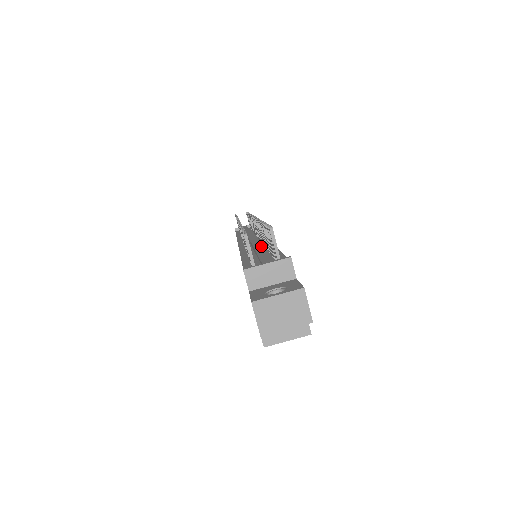
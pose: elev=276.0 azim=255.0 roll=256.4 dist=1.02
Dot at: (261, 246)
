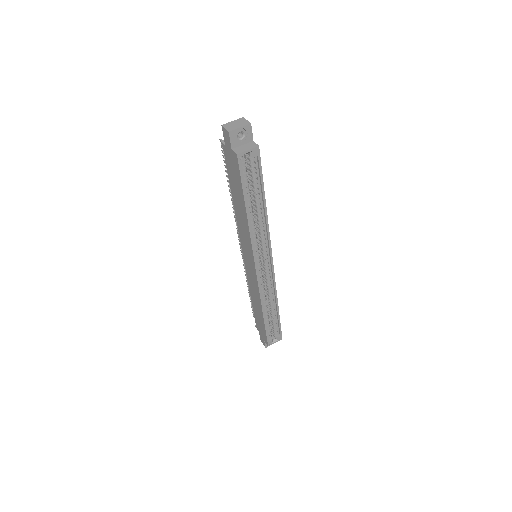
Dot at: occluded
